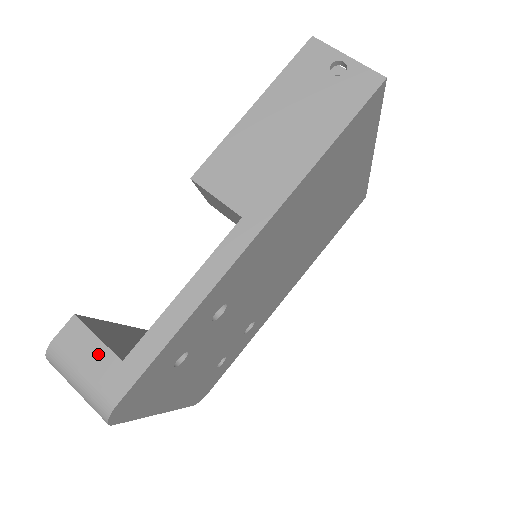
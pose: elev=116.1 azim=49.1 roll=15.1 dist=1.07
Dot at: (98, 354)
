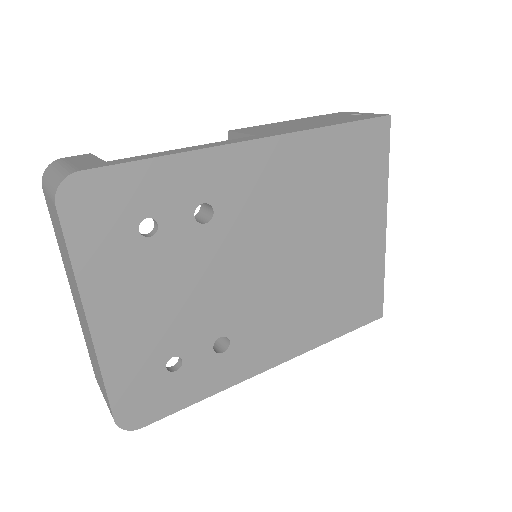
Dot at: (90, 160)
